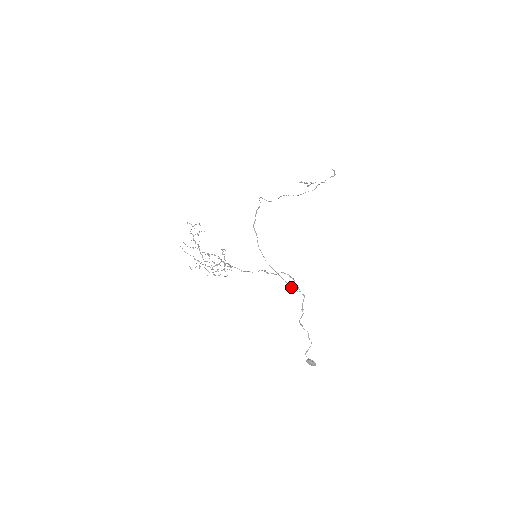
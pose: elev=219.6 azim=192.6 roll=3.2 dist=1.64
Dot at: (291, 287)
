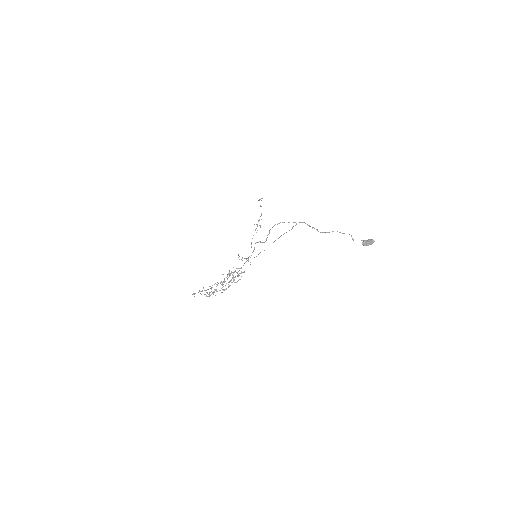
Dot at: occluded
